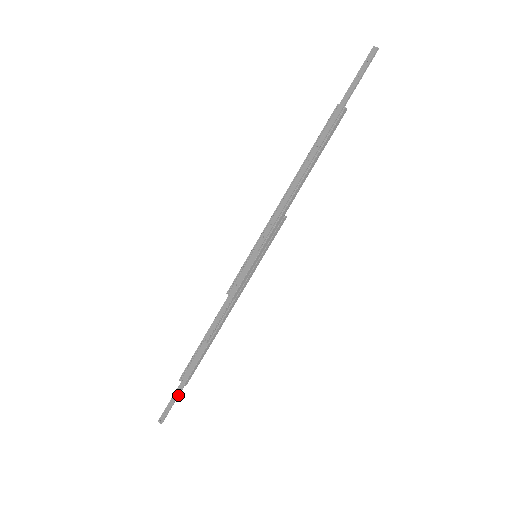
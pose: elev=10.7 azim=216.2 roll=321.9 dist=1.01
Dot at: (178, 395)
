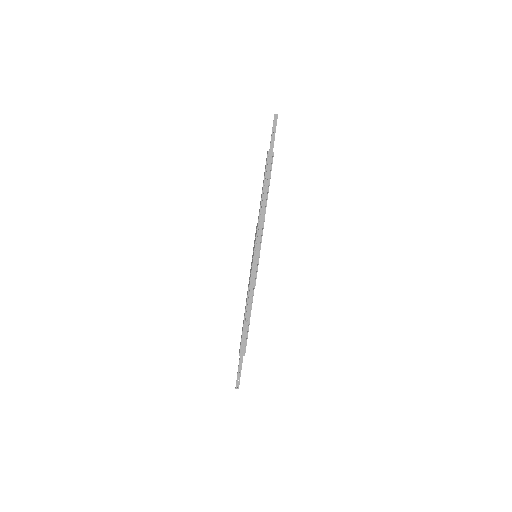
Dot at: occluded
